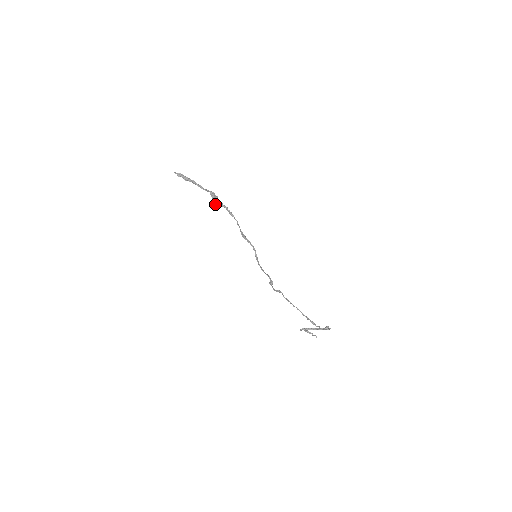
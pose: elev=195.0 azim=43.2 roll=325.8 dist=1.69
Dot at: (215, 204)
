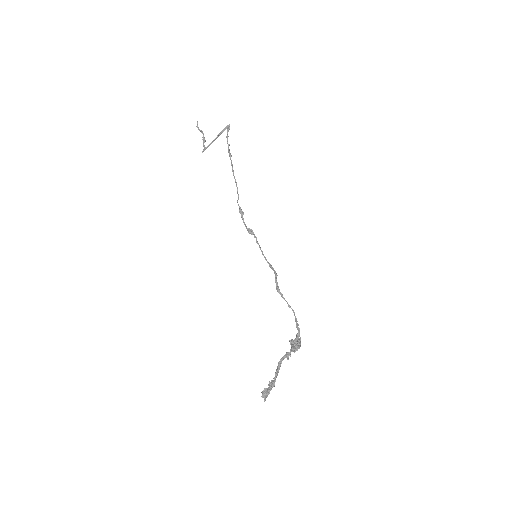
Dot at: occluded
